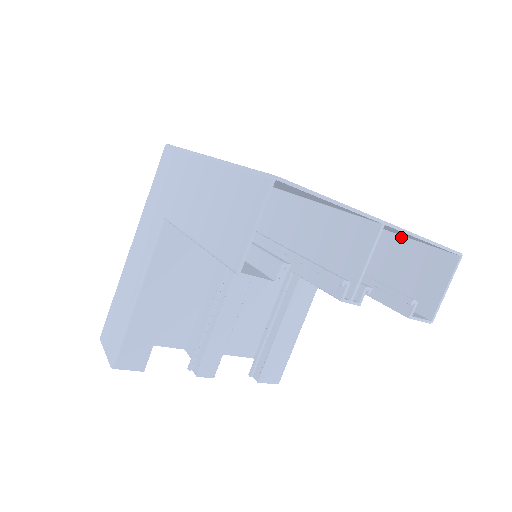
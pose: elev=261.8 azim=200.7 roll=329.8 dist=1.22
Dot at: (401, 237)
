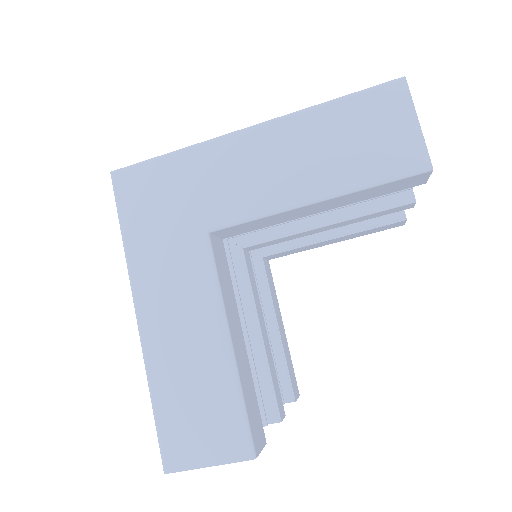
Dot at: occluded
